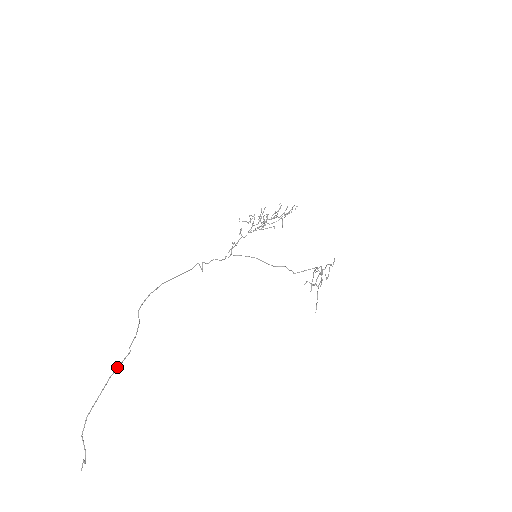
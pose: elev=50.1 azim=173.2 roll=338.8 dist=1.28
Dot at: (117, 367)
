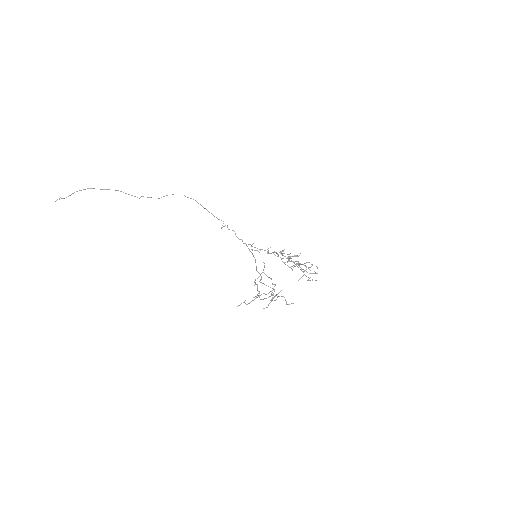
Dot at: (126, 193)
